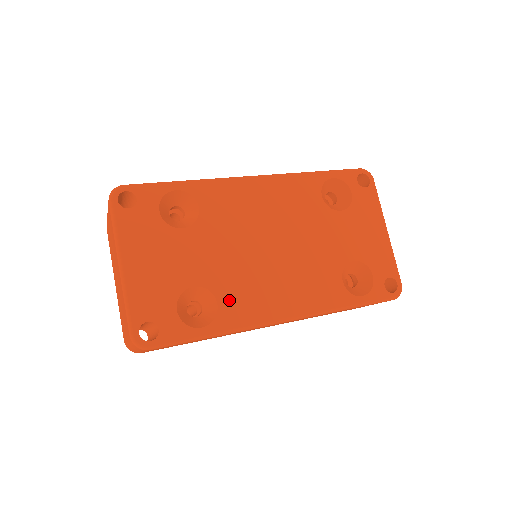
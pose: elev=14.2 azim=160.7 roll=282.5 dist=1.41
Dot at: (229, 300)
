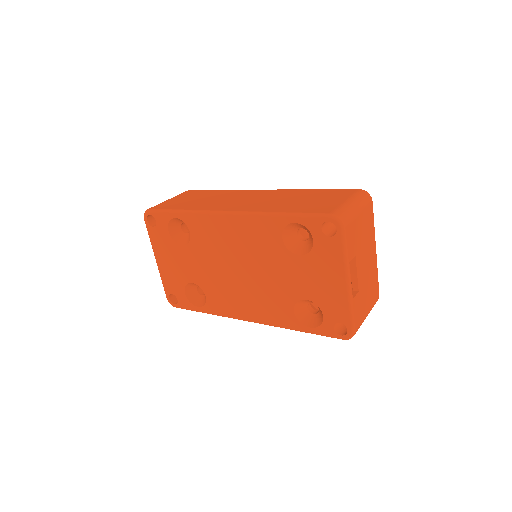
Dot at: (212, 297)
